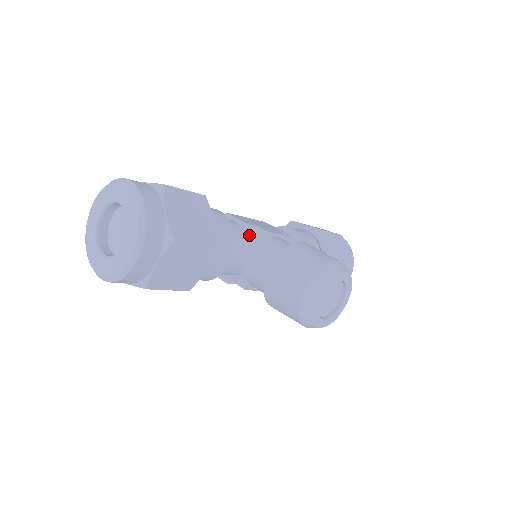
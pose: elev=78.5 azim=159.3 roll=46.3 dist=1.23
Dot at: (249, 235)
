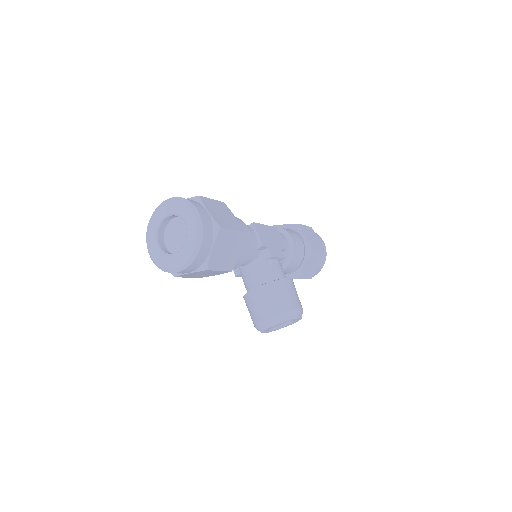
Dot at: (259, 250)
